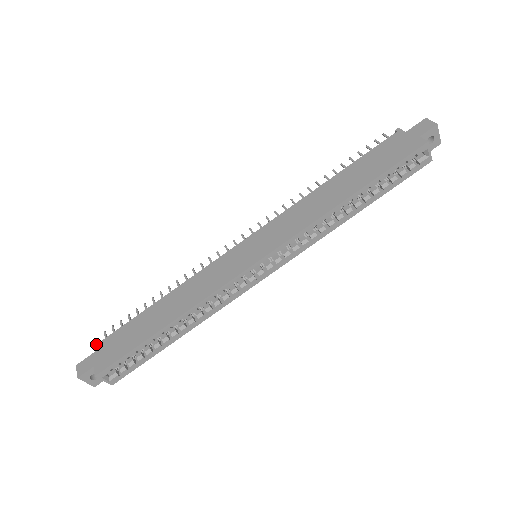
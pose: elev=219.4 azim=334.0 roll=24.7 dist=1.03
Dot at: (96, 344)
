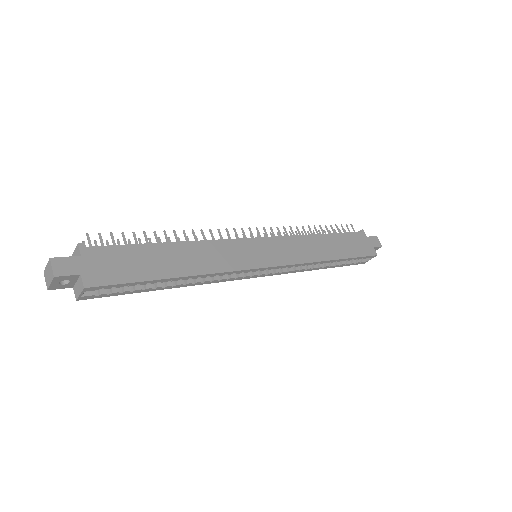
Dot at: (83, 246)
